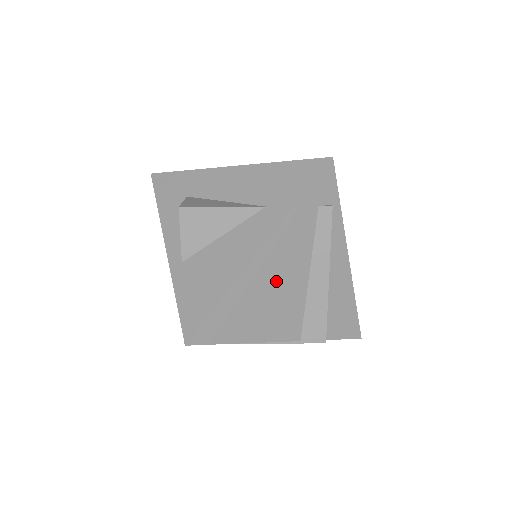
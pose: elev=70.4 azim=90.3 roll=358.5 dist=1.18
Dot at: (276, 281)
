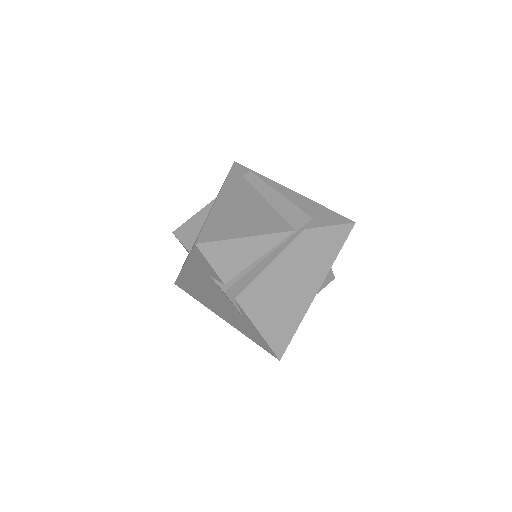
Dot at: (242, 207)
